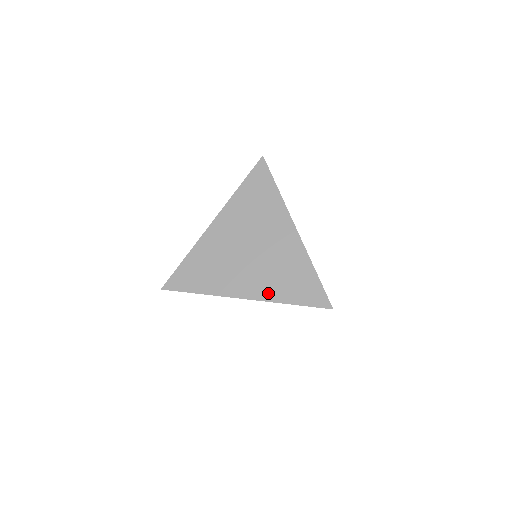
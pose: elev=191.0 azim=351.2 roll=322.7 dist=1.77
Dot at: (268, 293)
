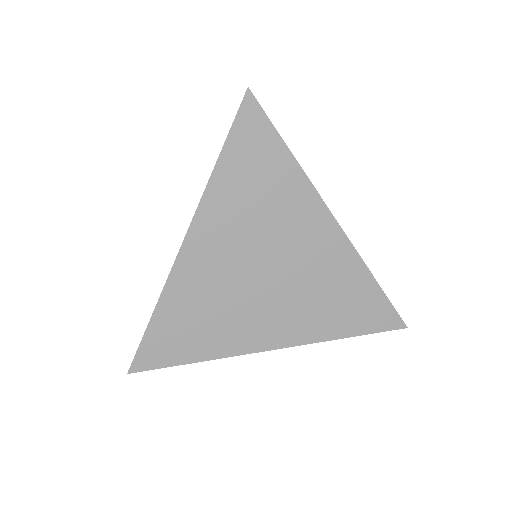
Dot at: (309, 331)
